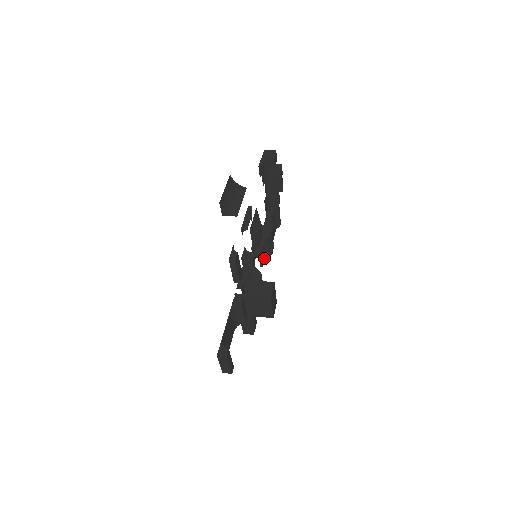
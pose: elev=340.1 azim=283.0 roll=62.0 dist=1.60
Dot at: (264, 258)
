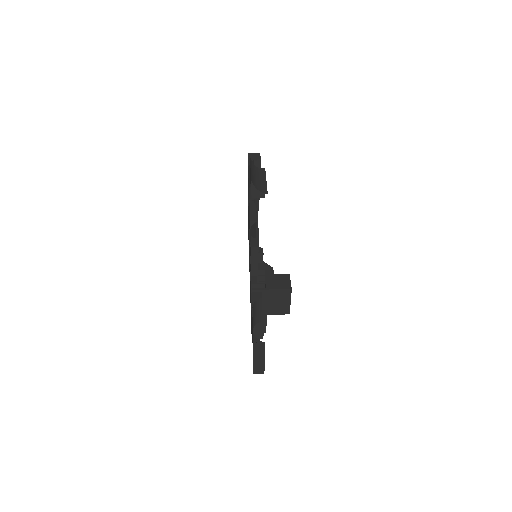
Dot at: occluded
